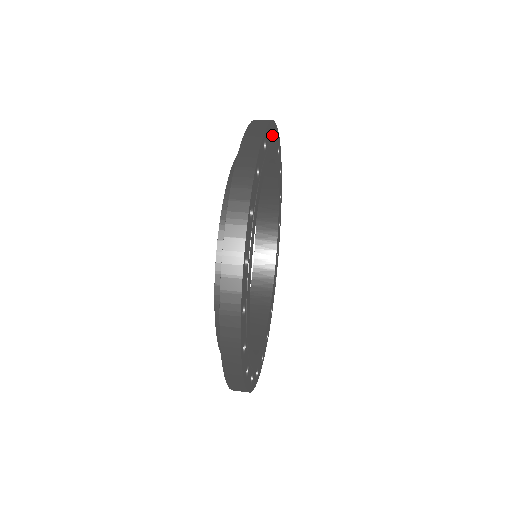
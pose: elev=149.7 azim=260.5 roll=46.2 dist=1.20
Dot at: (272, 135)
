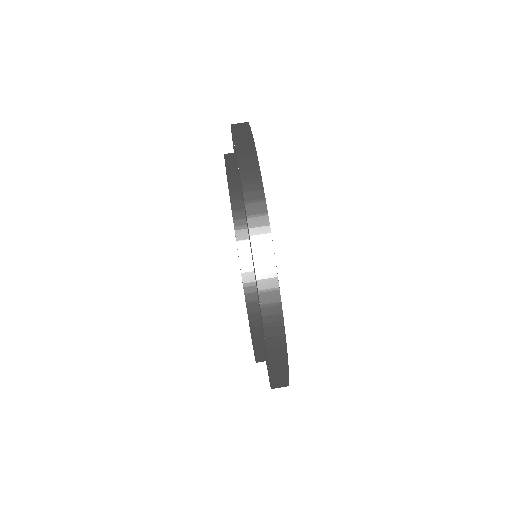
Dot at: occluded
